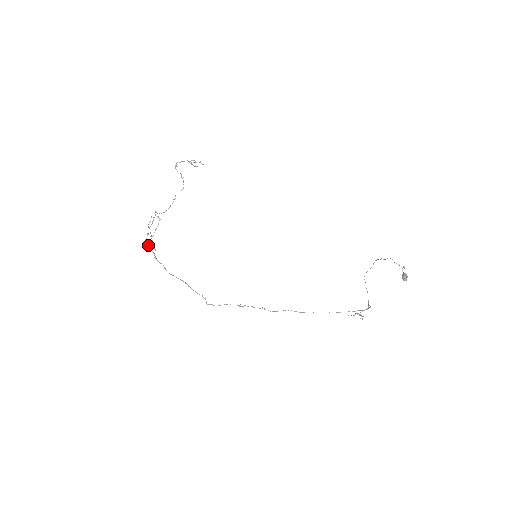
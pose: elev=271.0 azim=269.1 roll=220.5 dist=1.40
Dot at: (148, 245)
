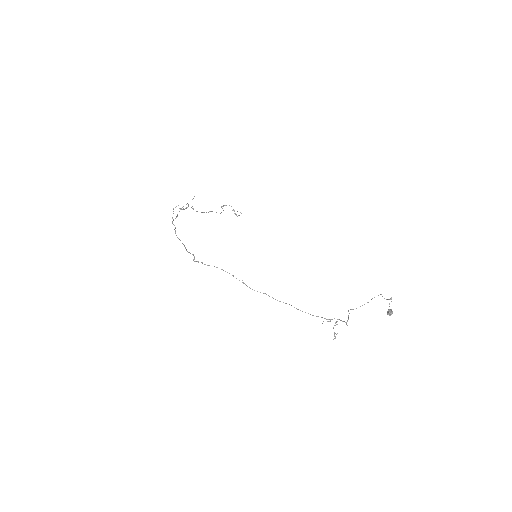
Dot at: (173, 213)
